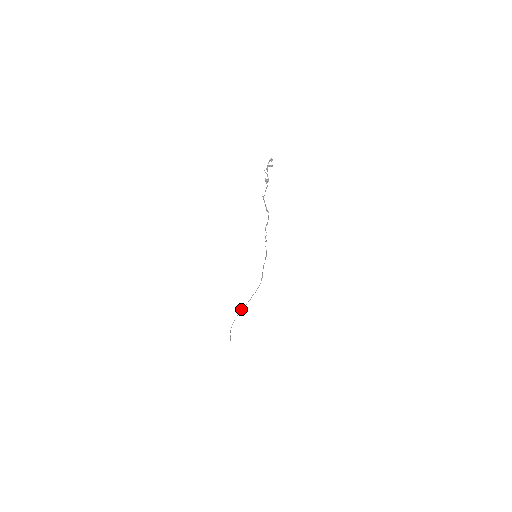
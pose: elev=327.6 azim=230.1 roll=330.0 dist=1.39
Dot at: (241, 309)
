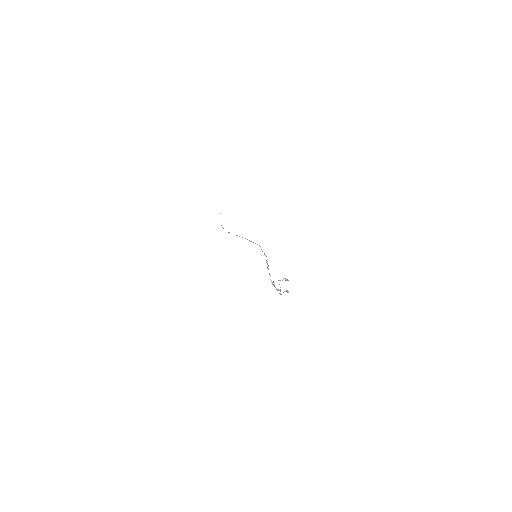
Dot at: occluded
